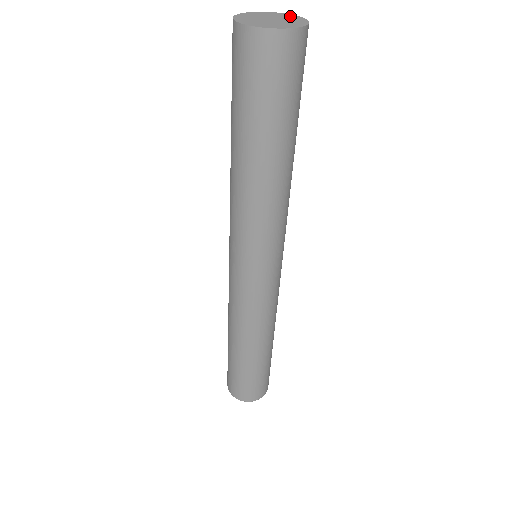
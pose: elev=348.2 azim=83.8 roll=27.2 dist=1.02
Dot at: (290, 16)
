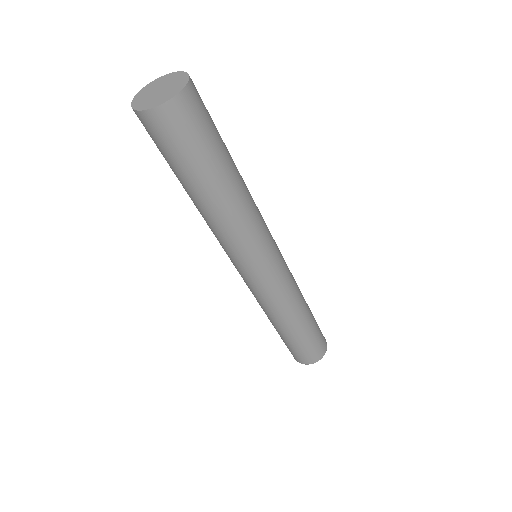
Dot at: (160, 80)
